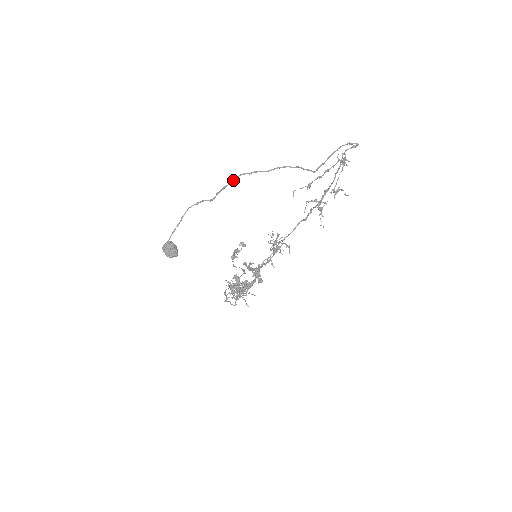
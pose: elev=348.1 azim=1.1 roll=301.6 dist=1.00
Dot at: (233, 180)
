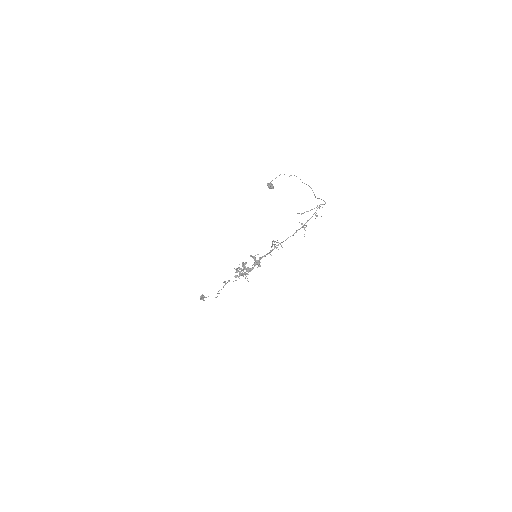
Dot at: occluded
